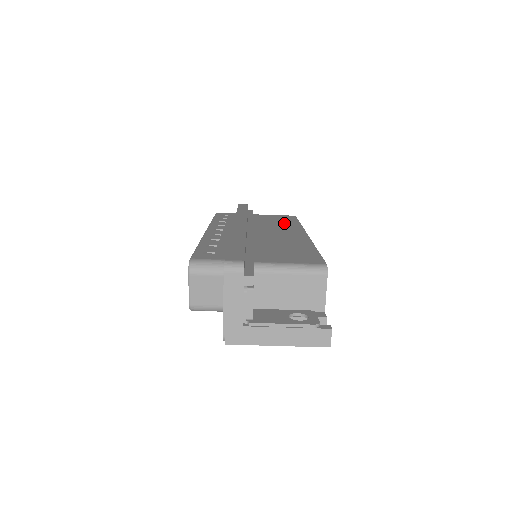
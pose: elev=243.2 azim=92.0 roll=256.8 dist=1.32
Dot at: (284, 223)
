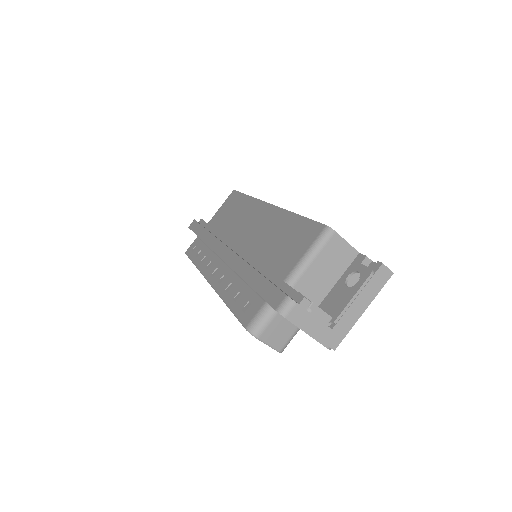
Dot at: (240, 209)
